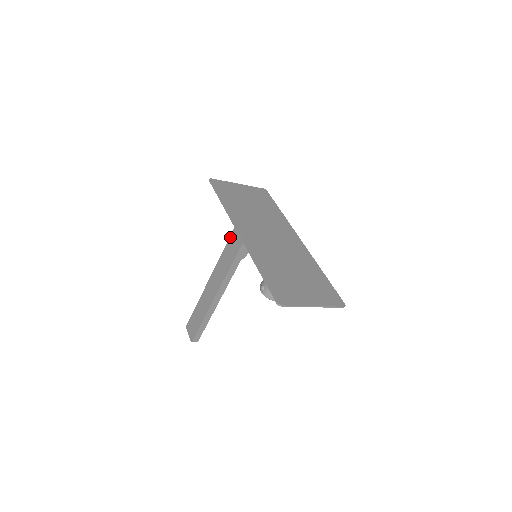
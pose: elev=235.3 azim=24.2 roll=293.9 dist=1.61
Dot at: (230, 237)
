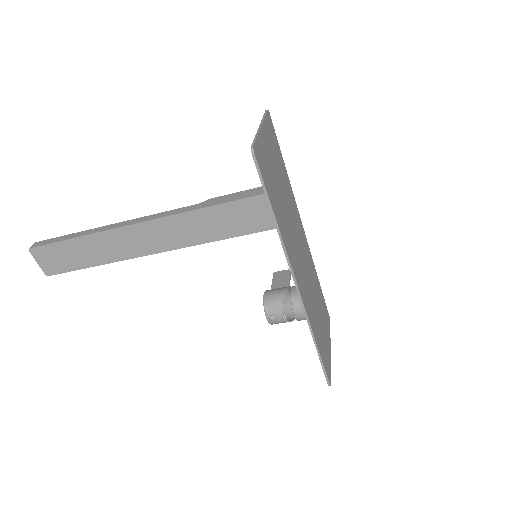
Dot at: (213, 207)
